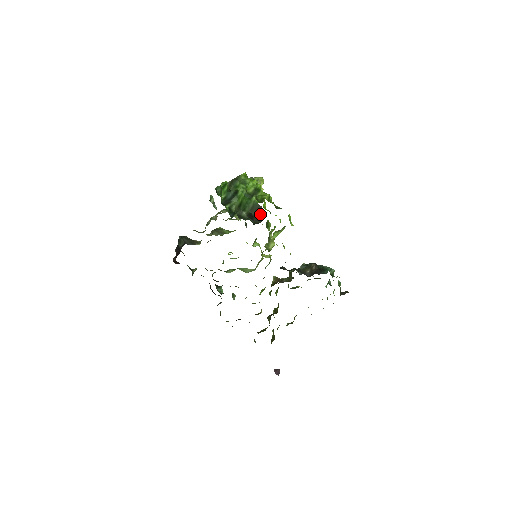
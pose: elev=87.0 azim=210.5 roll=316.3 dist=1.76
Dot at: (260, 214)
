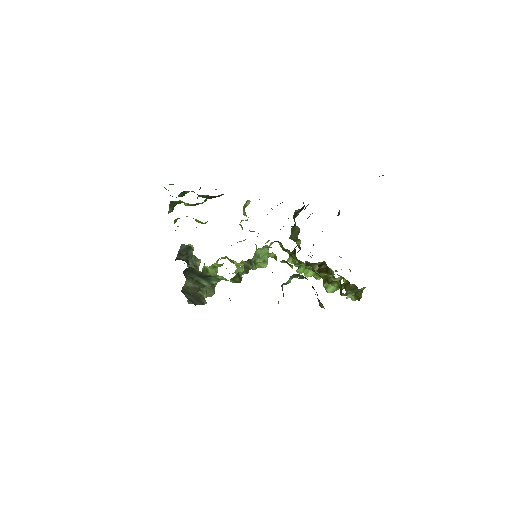
Dot at: (217, 196)
